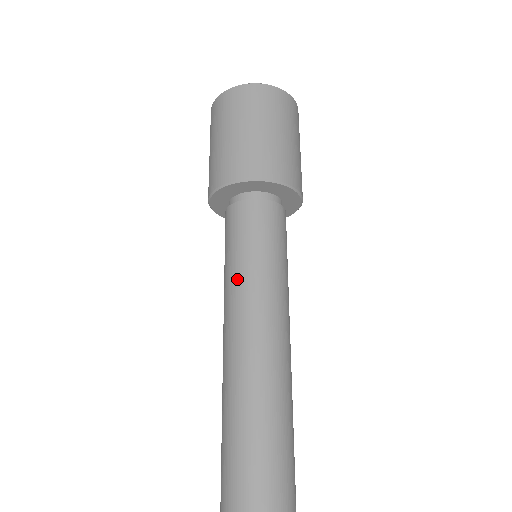
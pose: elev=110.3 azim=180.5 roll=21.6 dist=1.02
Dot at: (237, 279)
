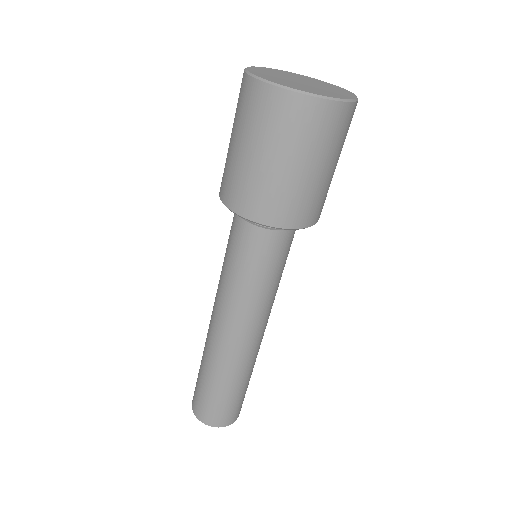
Dot at: (223, 285)
